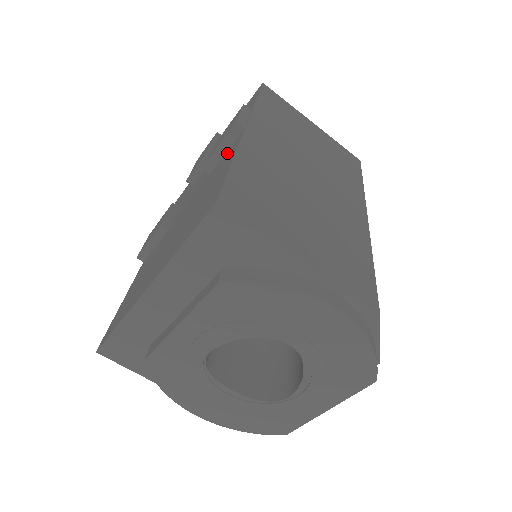
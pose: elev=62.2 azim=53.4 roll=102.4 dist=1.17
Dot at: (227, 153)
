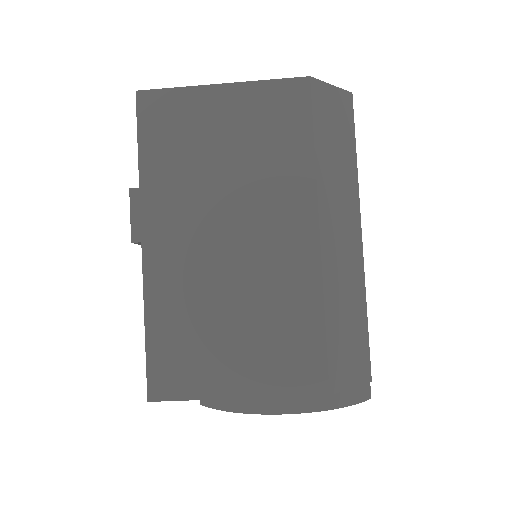
Dot at: occluded
